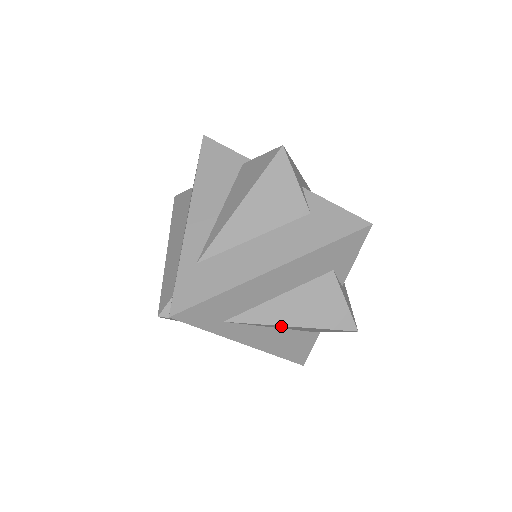
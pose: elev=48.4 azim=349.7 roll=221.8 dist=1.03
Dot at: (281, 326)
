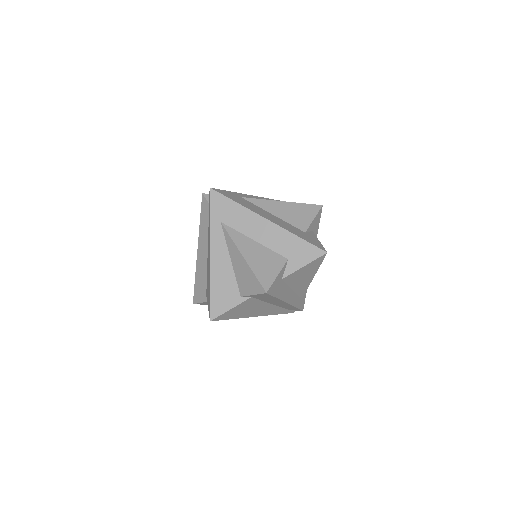
Dot at: (238, 253)
